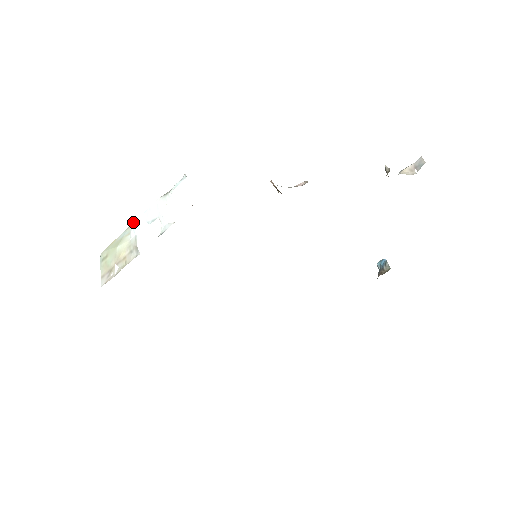
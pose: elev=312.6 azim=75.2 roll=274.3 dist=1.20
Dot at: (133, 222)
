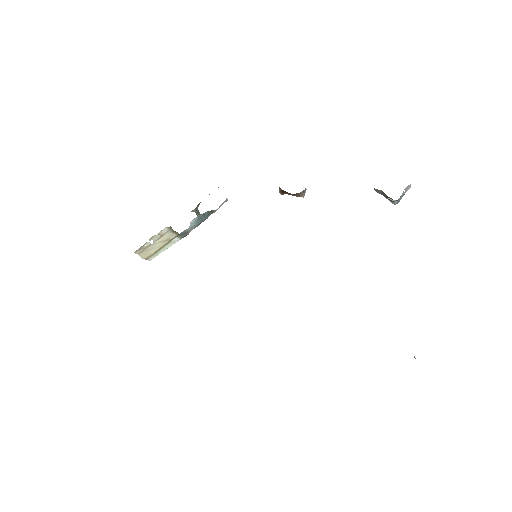
Dot at: occluded
